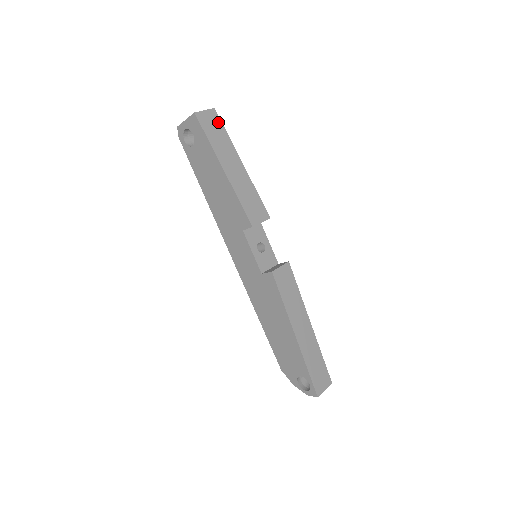
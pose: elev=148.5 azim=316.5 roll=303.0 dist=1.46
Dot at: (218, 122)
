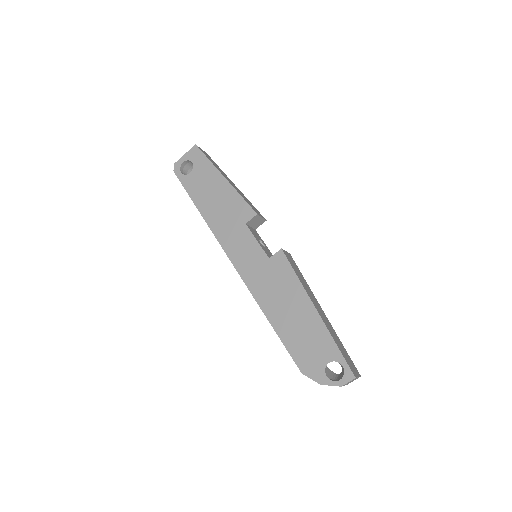
Dot at: (211, 159)
